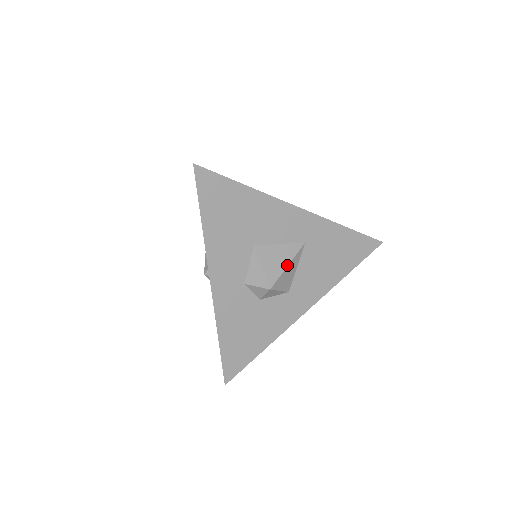
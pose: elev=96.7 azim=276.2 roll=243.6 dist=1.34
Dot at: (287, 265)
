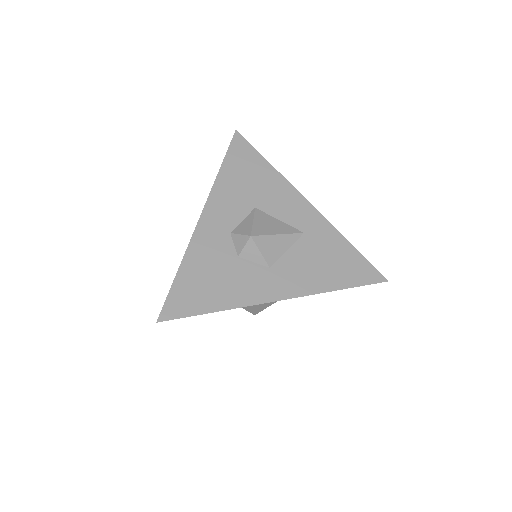
Dot at: (277, 234)
